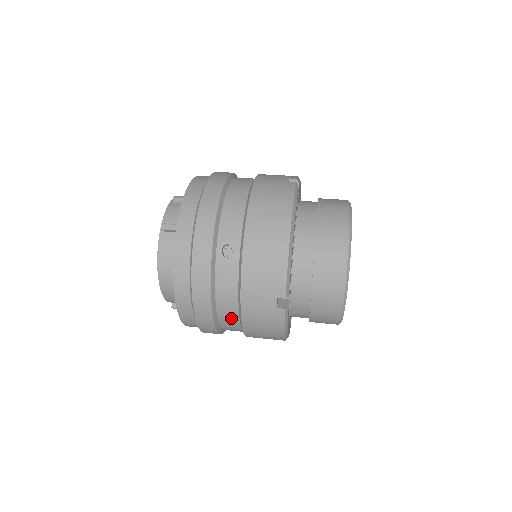
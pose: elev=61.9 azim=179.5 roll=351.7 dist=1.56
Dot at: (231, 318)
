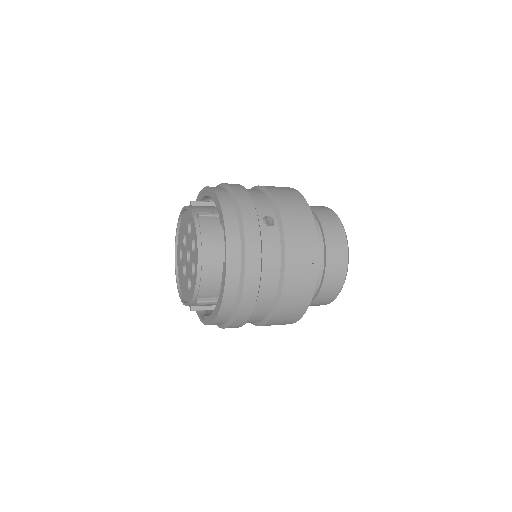
Dot at: (271, 286)
